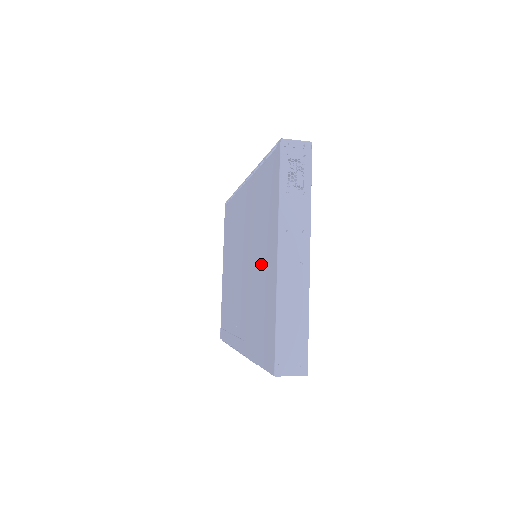
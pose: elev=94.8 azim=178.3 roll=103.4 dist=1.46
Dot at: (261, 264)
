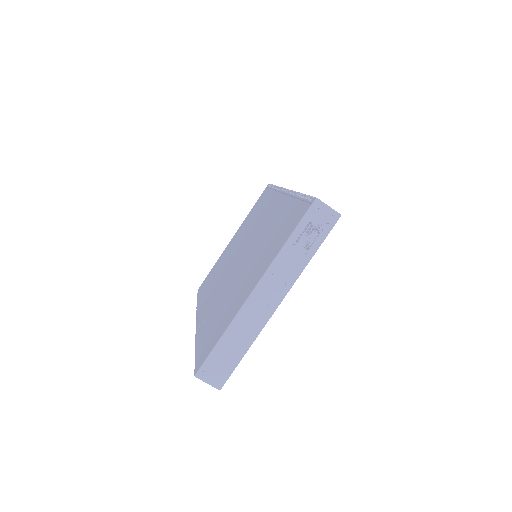
Dot at: (245, 278)
